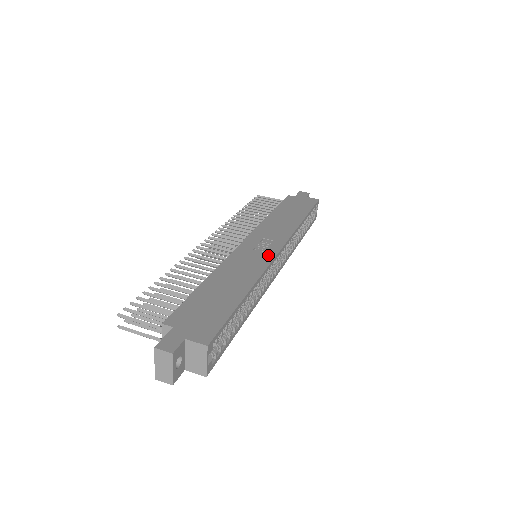
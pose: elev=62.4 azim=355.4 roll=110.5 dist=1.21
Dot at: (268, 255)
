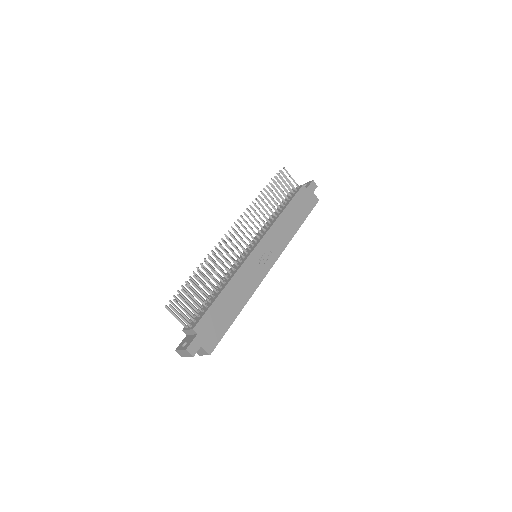
Dot at: (263, 272)
